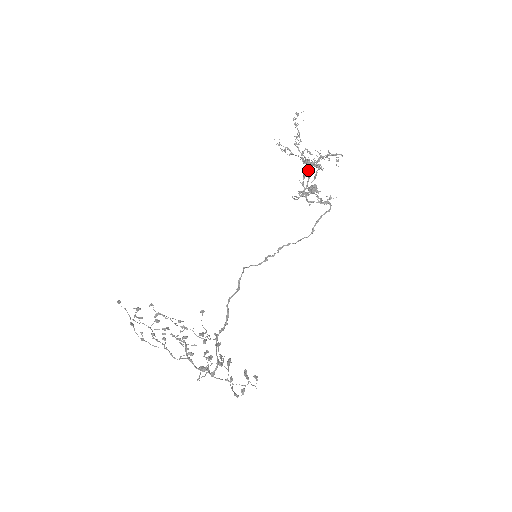
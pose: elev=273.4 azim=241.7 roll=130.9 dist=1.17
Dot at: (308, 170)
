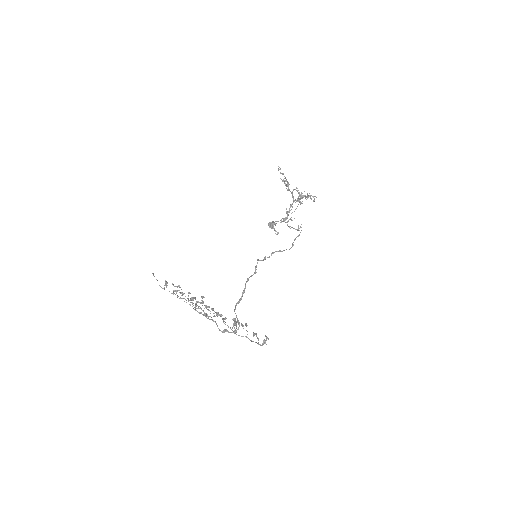
Dot at: occluded
